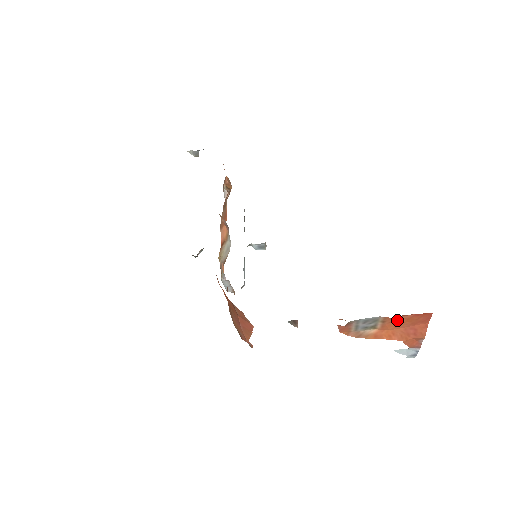
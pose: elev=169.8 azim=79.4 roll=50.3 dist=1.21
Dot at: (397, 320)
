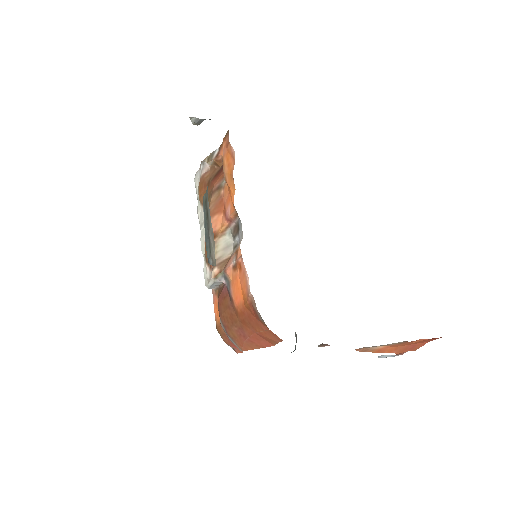
Dot at: (411, 342)
